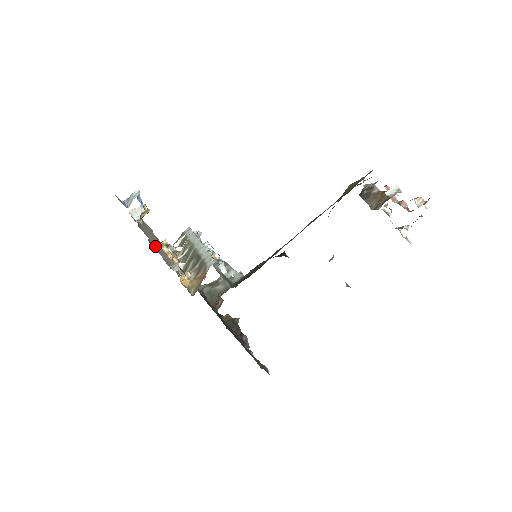
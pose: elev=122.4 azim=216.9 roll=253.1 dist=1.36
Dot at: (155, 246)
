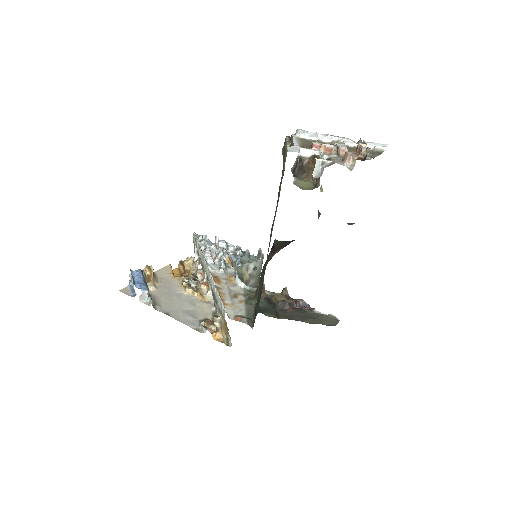
Dot at: (178, 312)
